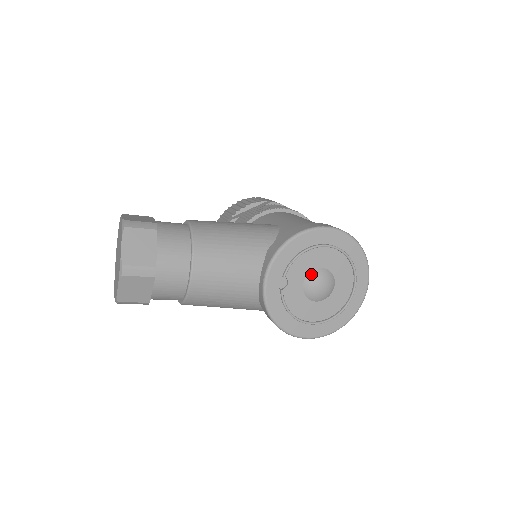
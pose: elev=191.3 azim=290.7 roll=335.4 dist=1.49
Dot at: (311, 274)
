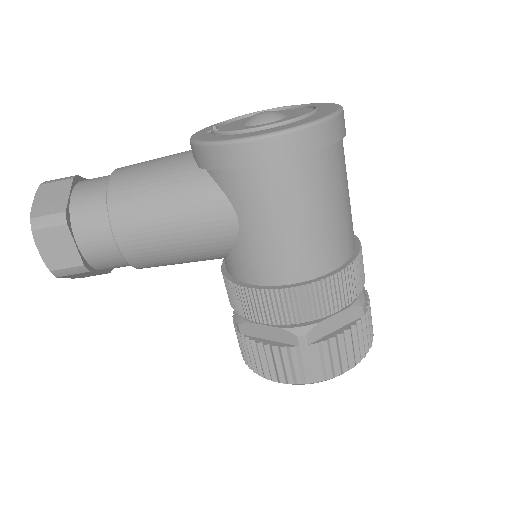
Dot at: occluded
